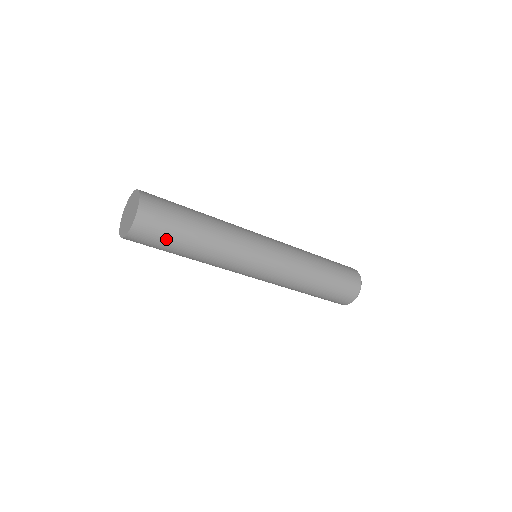
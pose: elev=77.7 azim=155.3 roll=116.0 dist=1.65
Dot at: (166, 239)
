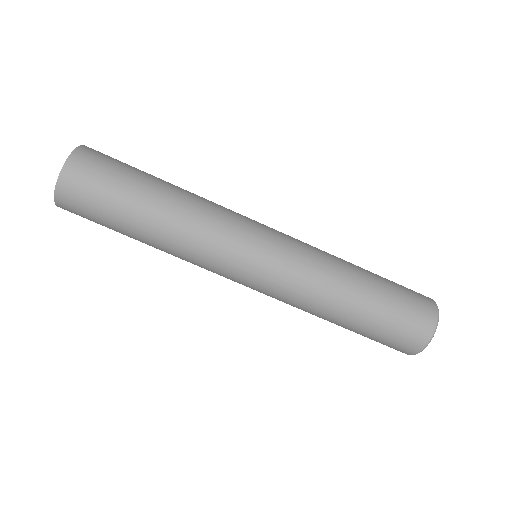
Dot at: (102, 221)
